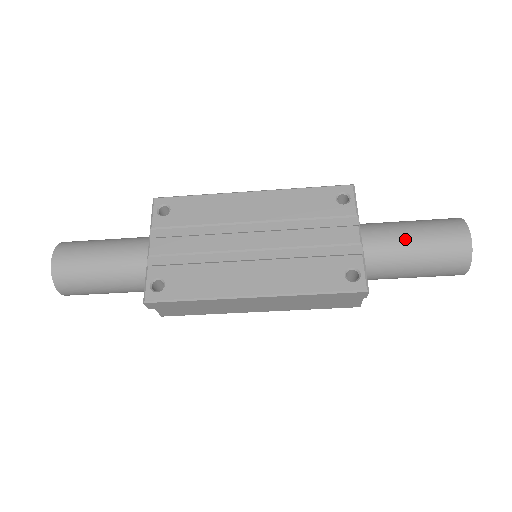
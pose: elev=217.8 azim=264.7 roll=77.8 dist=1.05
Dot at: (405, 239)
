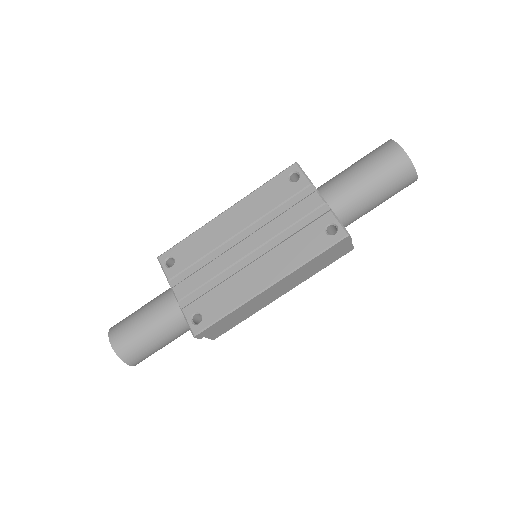
Dot at: (356, 180)
